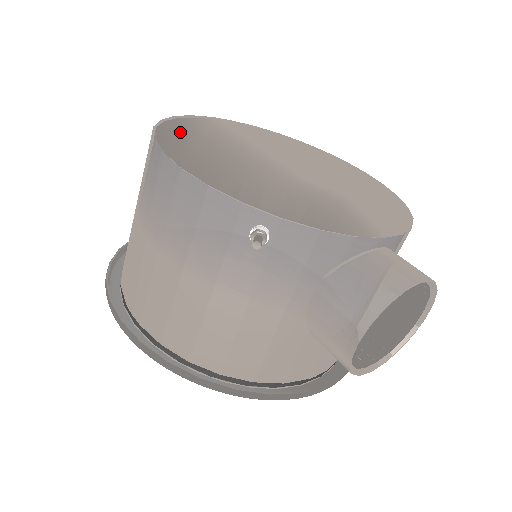
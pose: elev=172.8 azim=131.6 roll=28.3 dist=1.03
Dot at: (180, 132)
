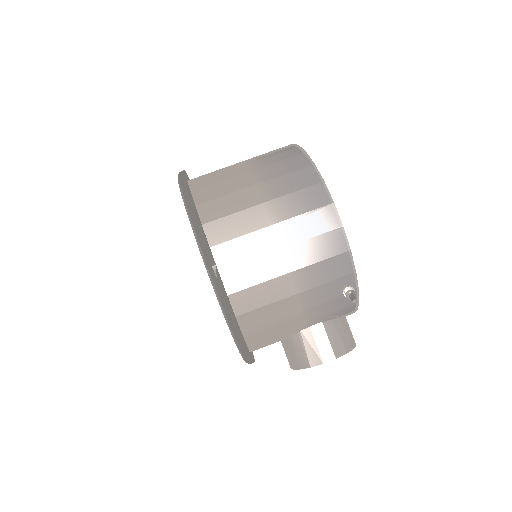
Dot at: occluded
